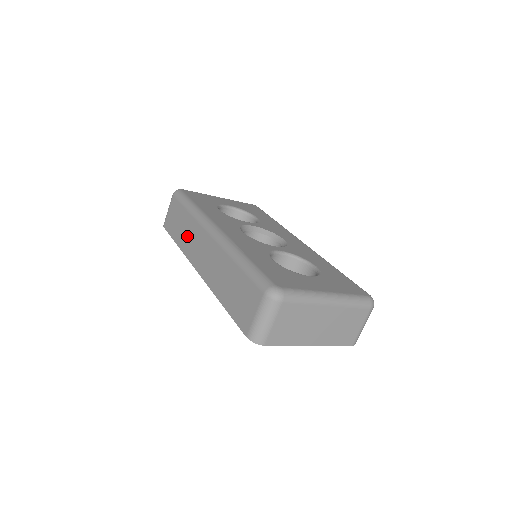
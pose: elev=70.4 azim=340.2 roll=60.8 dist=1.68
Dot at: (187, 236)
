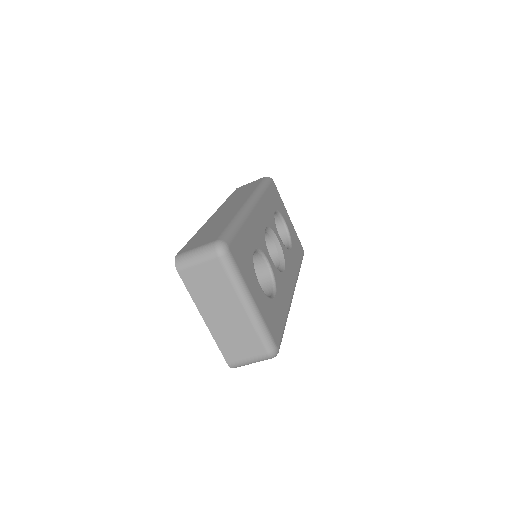
Dot at: (237, 197)
